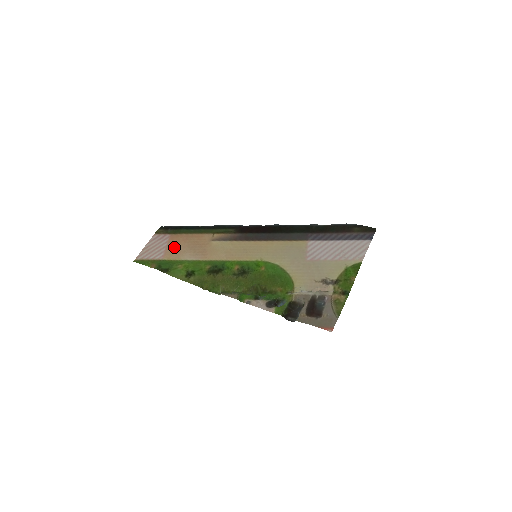
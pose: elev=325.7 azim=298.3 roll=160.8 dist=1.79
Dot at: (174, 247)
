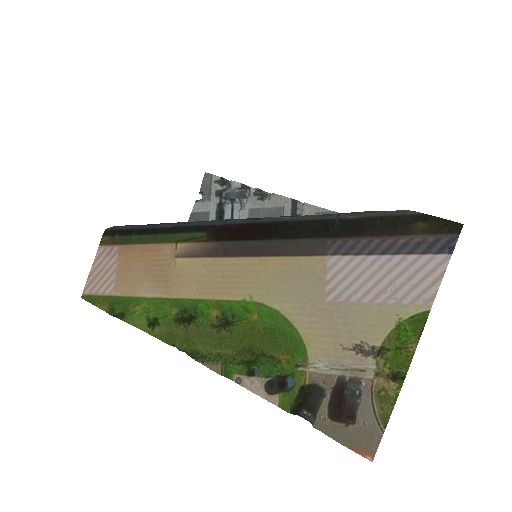
Dot at: (126, 271)
